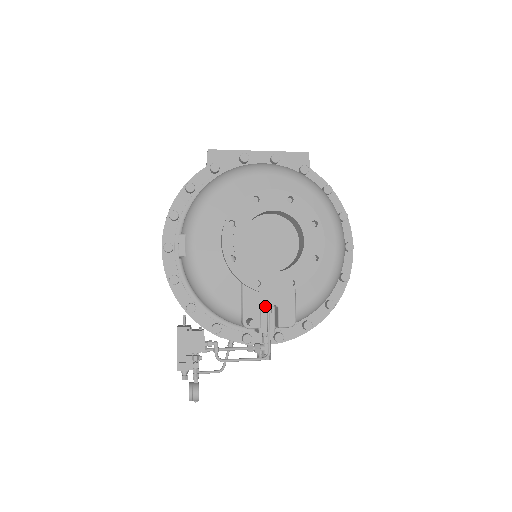
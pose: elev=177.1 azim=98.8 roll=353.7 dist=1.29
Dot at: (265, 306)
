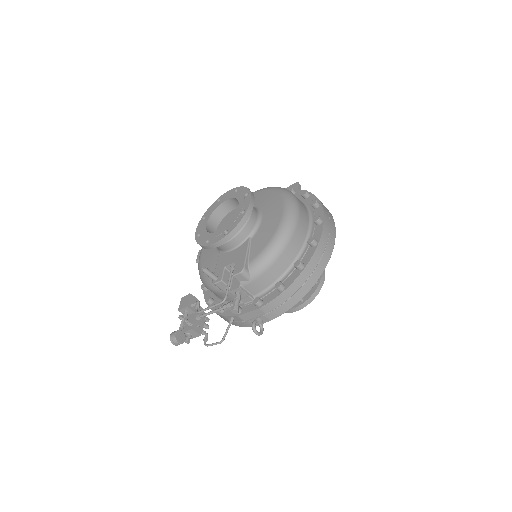
Dot at: occluded
